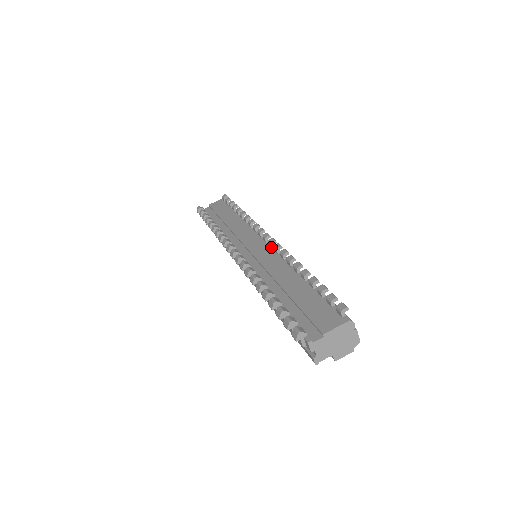
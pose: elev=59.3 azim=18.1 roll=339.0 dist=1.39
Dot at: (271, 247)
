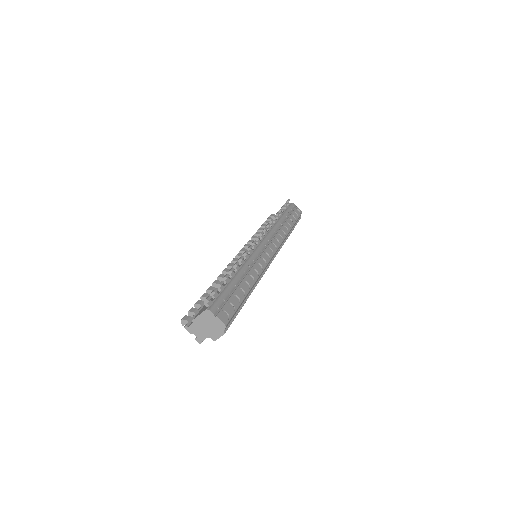
Dot at: (252, 248)
